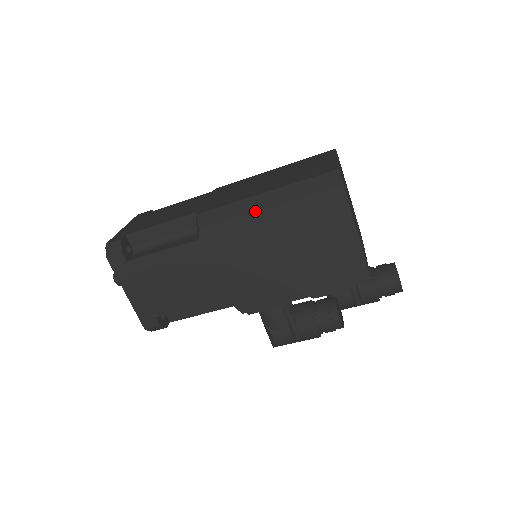
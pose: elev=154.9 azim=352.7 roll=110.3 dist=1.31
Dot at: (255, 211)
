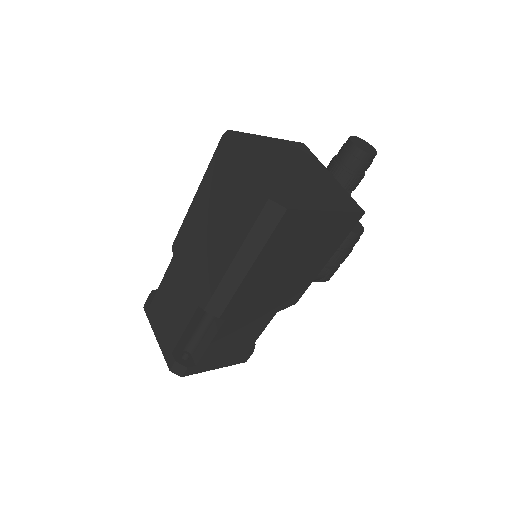
Dot at: (243, 279)
